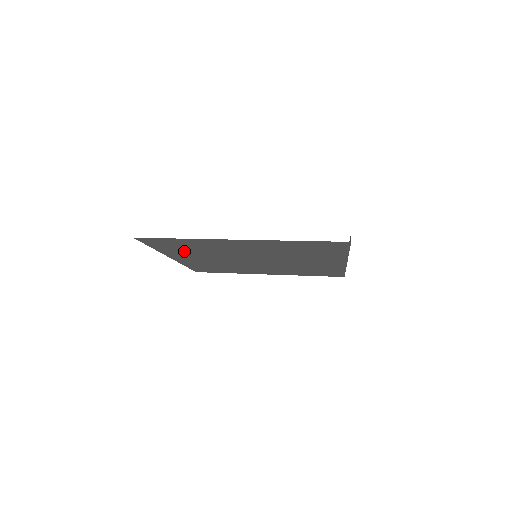
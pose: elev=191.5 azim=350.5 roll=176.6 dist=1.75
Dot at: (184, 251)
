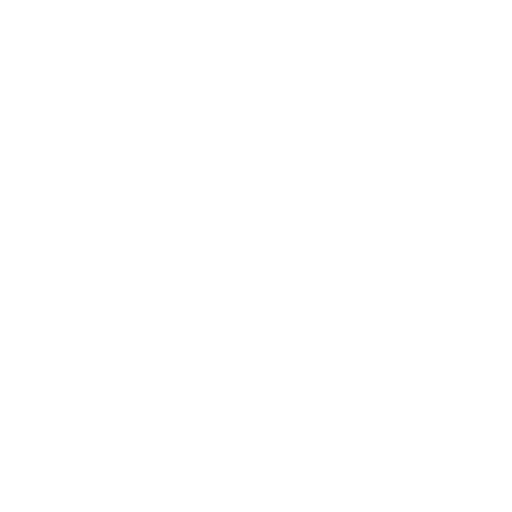
Dot at: occluded
